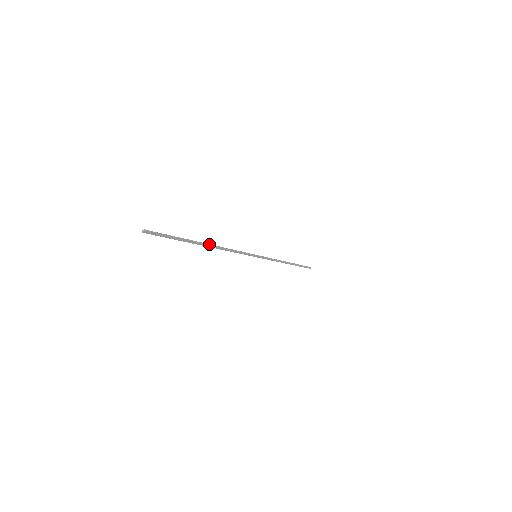
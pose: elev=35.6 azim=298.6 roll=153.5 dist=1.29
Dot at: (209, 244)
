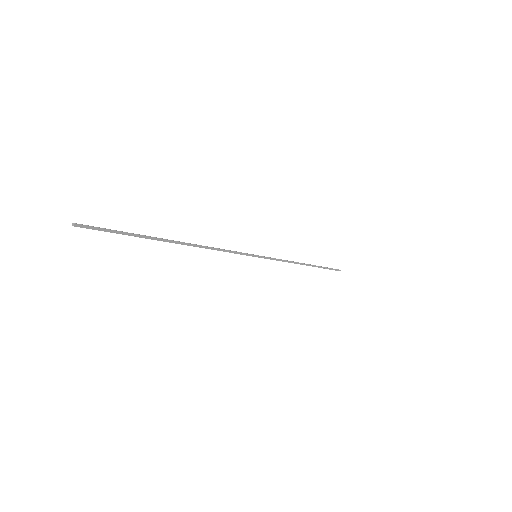
Dot at: (182, 242)
